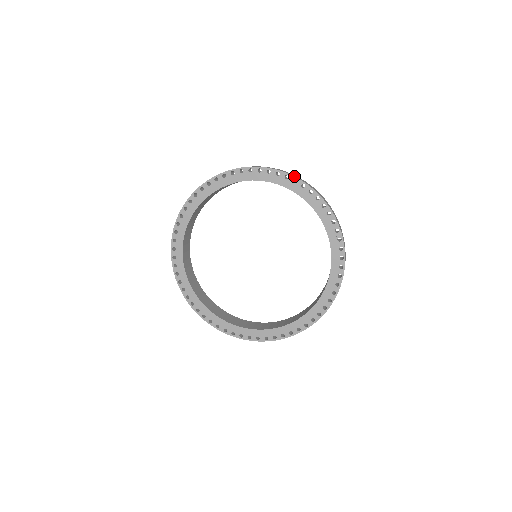
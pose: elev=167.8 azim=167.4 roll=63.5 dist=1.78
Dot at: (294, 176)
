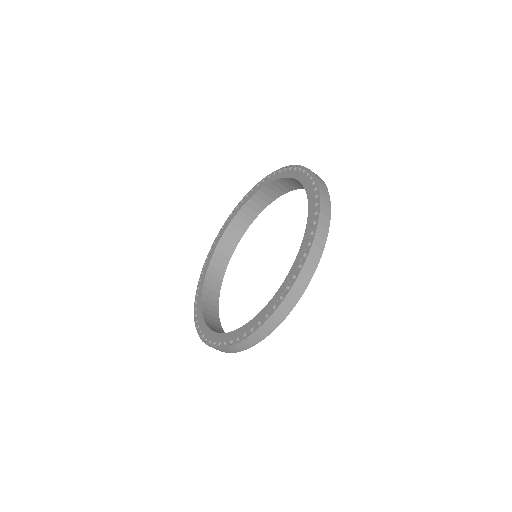
Dot at: (251, 190)
